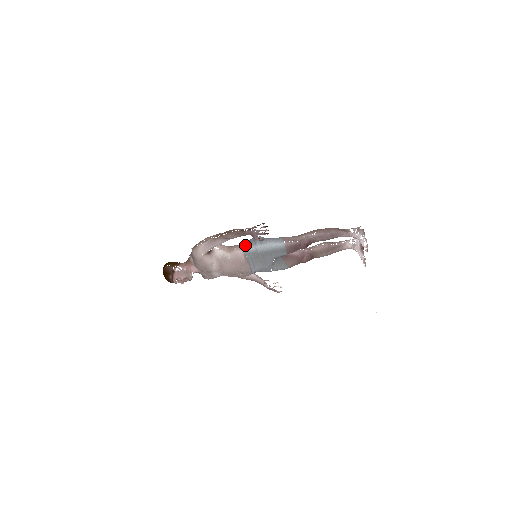
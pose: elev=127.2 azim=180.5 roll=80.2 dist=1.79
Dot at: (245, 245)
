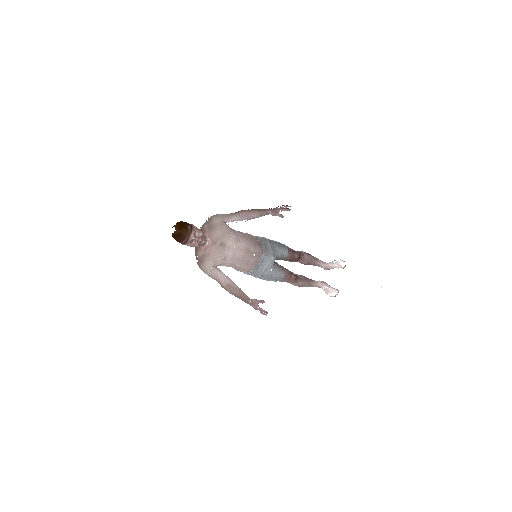
Dot at: occluded
